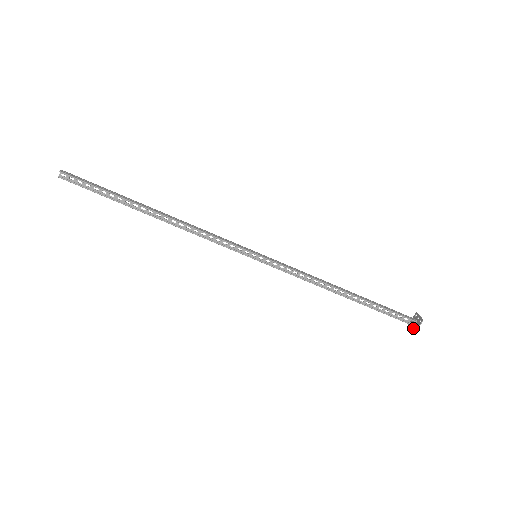
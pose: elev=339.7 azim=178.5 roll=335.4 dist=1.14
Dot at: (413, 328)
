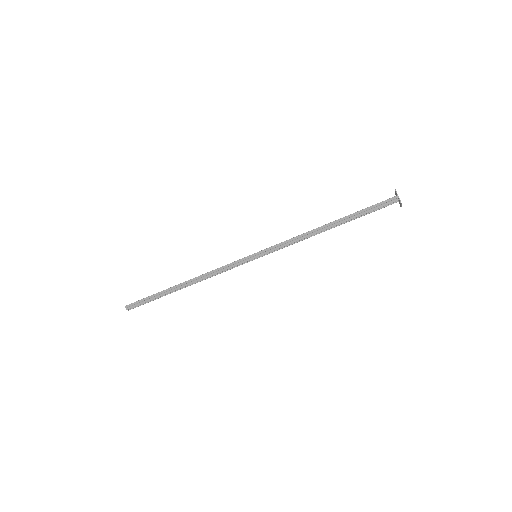
Dot at: occluded
